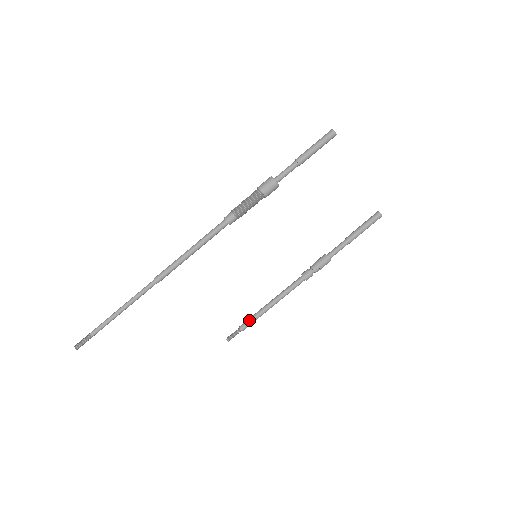
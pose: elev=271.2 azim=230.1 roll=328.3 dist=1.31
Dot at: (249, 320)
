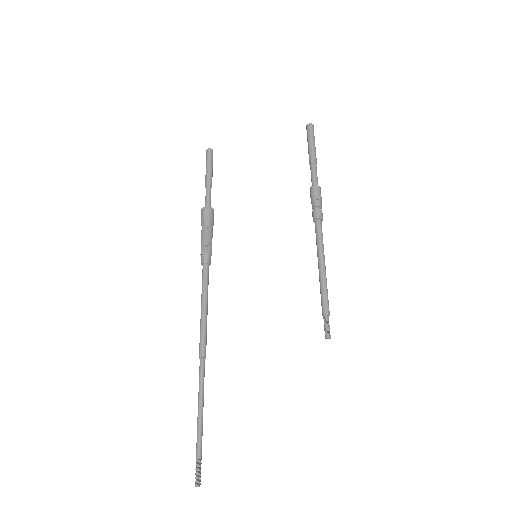
Dot at: (321, 300)
